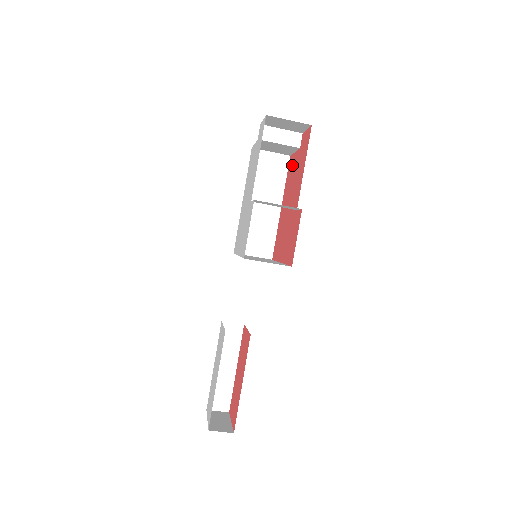
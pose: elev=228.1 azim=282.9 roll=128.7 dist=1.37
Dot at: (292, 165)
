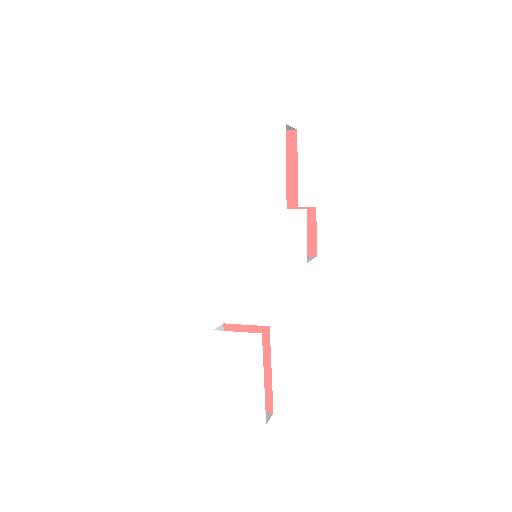
Dot at: occluded
